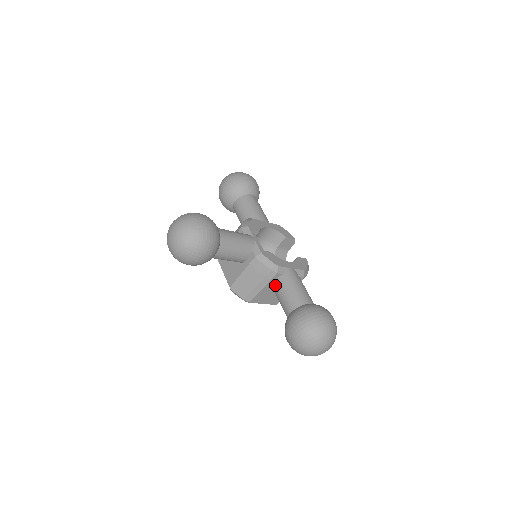
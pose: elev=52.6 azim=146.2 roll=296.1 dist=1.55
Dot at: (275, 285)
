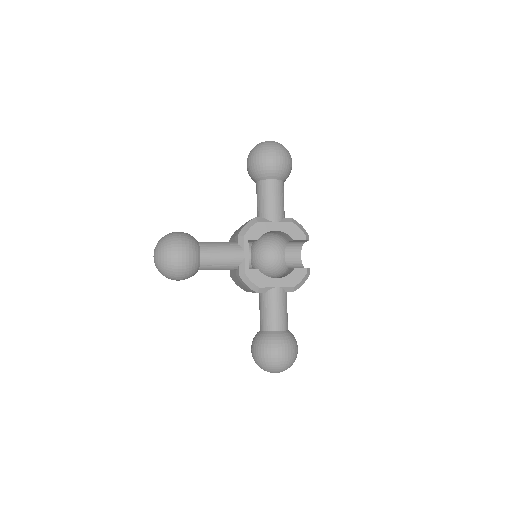
Dot at: (259, 297)
